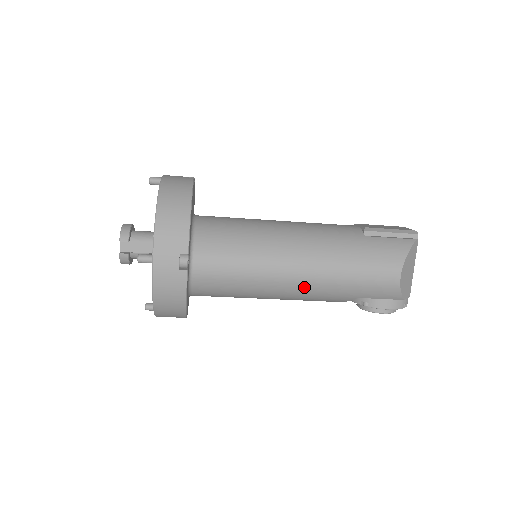
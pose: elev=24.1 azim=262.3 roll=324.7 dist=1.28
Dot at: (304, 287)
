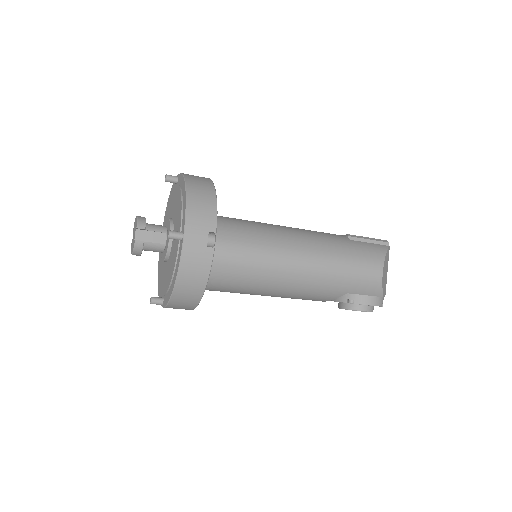
Dot at: (306, 279)
